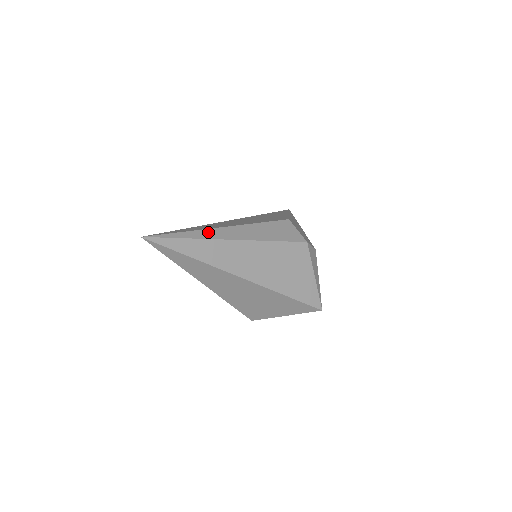
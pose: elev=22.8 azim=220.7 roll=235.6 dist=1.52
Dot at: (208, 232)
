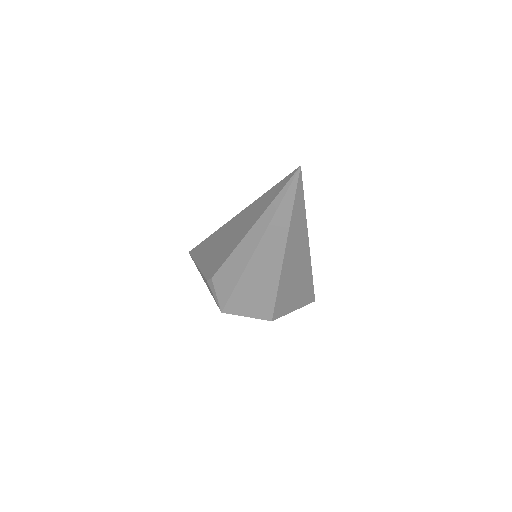
Dot at: occluded
